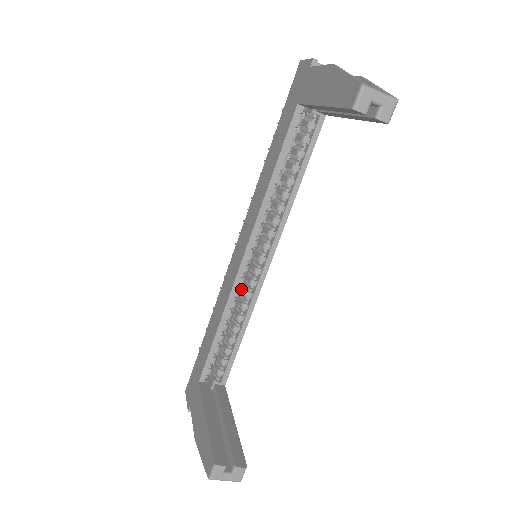
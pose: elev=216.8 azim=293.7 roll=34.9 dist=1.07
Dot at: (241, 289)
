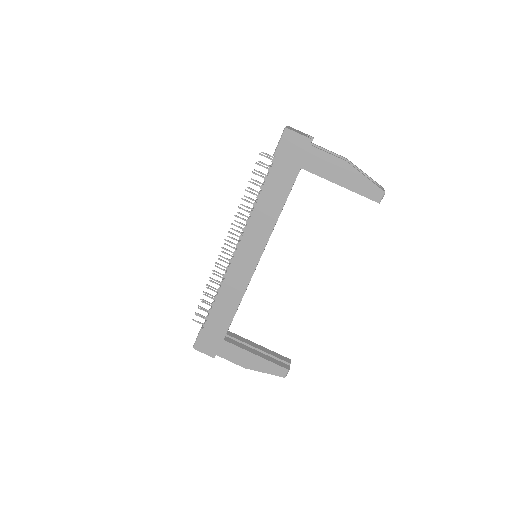
Dot at: occluded
